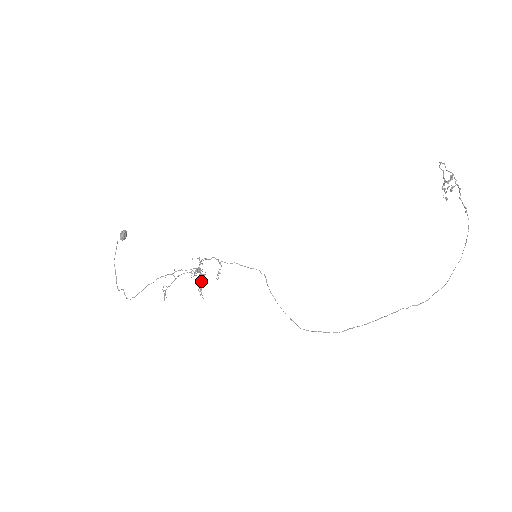
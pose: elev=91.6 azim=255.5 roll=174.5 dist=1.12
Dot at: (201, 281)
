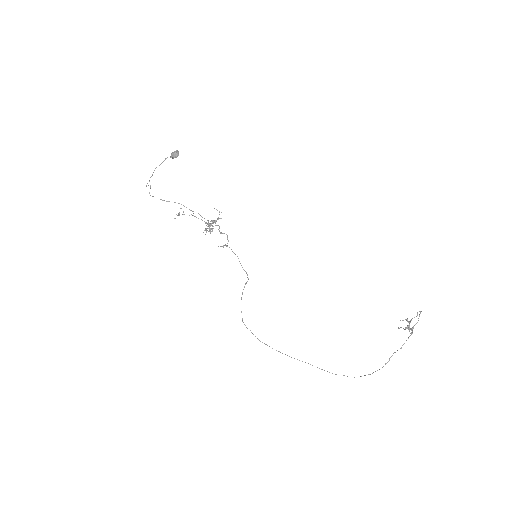
Dot at: (210, 226)
